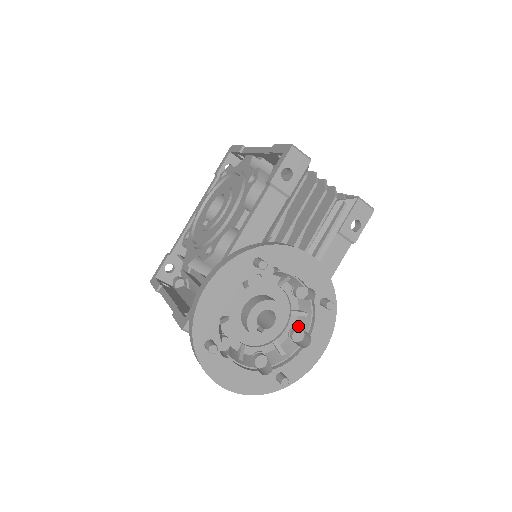
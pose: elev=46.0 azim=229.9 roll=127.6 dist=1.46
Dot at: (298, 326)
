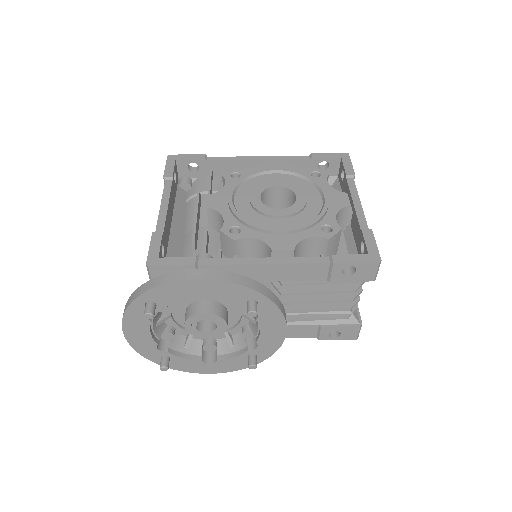
Dot at: (218, 343)
